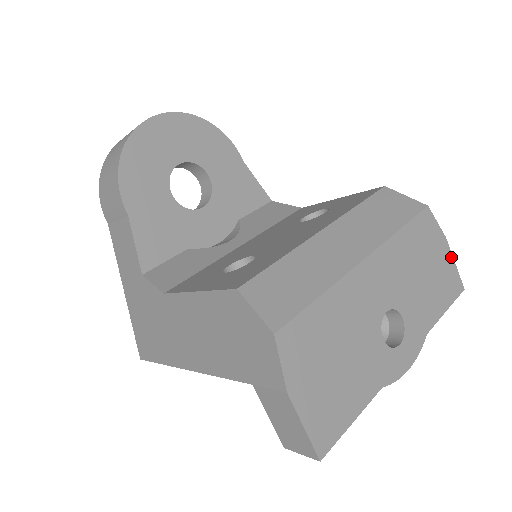
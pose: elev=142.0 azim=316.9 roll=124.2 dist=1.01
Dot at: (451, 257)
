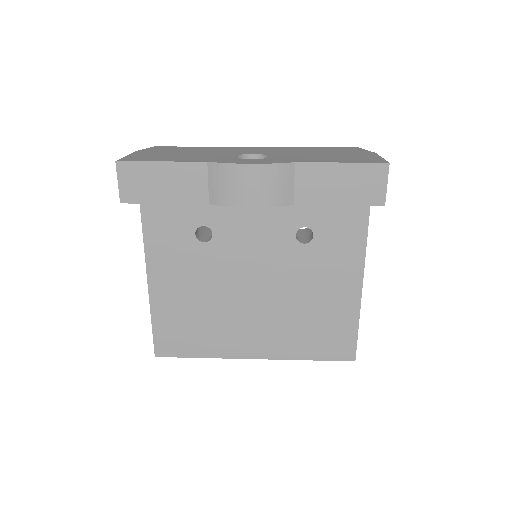
Dot at: (377, 156)
